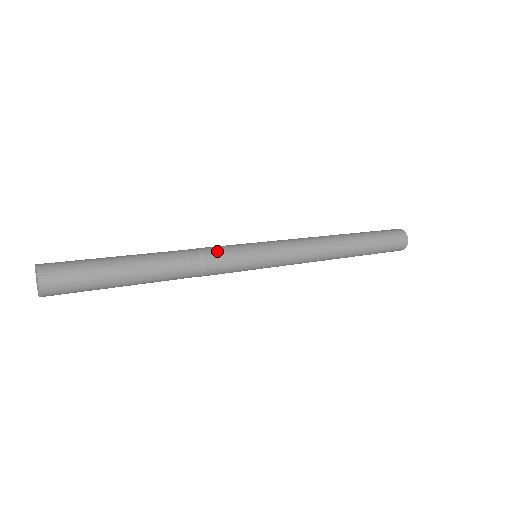
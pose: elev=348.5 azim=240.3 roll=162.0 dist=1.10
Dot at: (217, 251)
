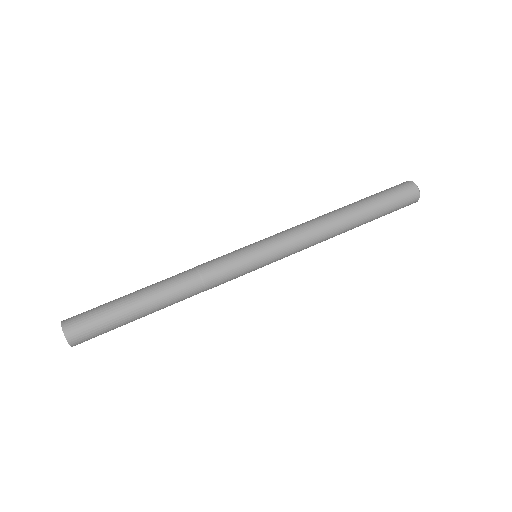
Dot at: (213, 263)
